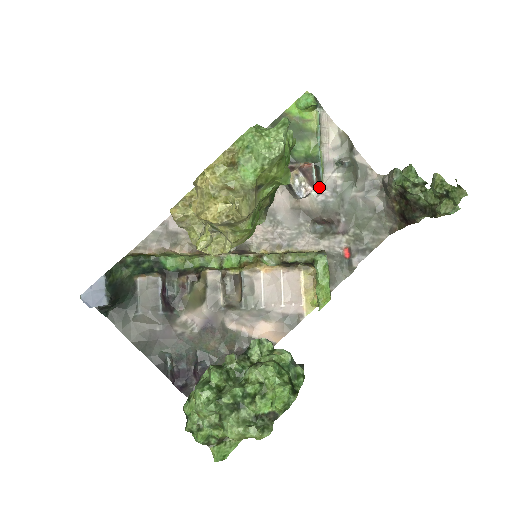
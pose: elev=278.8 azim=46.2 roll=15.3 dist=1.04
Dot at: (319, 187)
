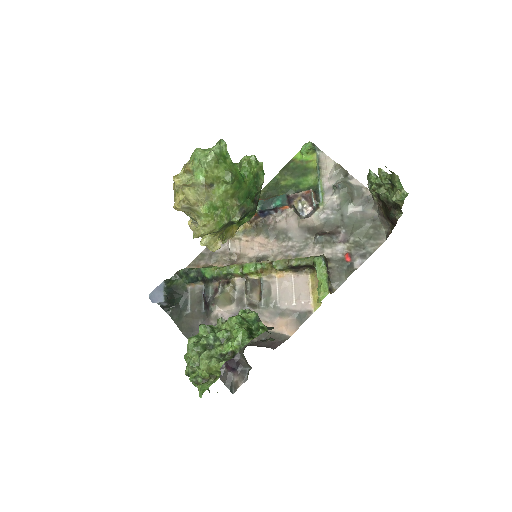
Dot at: (320, 207)
